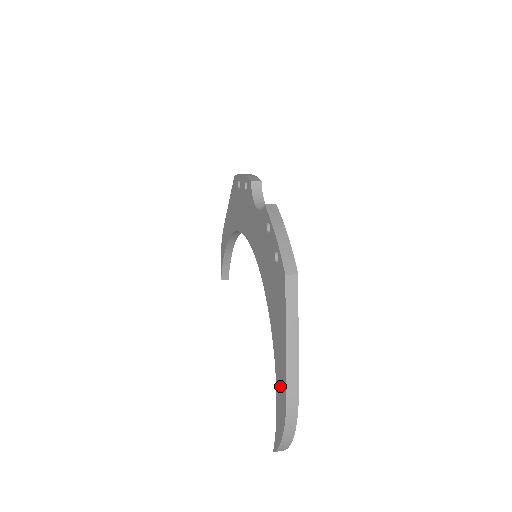
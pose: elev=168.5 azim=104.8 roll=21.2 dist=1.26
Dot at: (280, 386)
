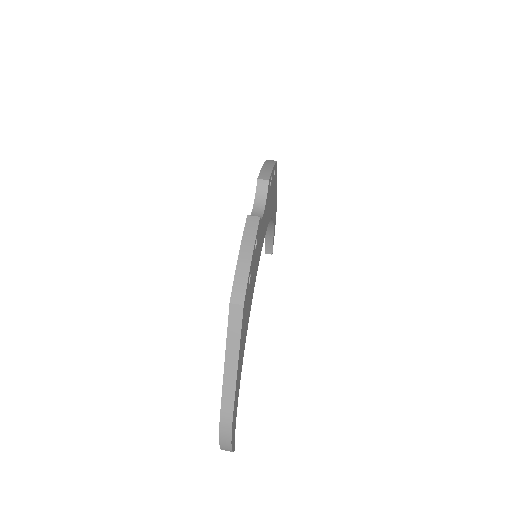
Dot at: occluded
